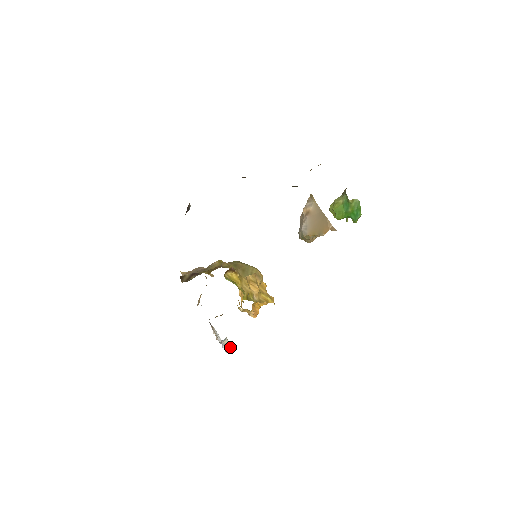
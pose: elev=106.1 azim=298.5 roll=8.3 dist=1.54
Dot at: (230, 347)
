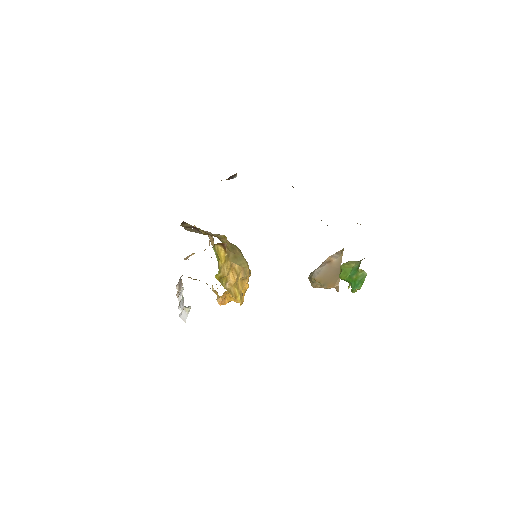
Dot at: (187, 316)
